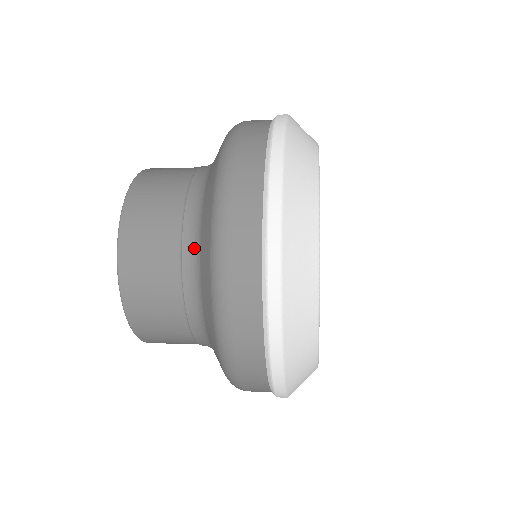
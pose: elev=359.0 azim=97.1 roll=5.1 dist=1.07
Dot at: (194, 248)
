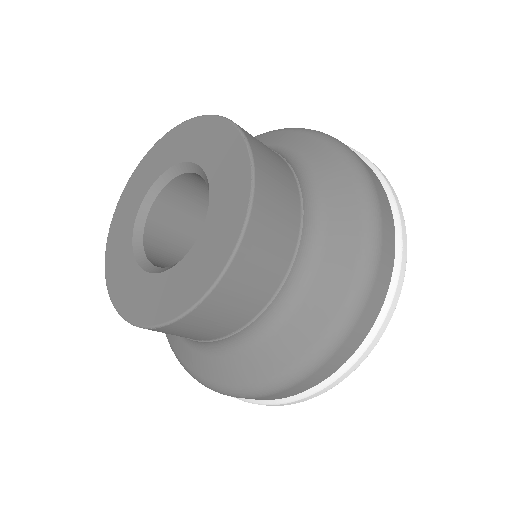
Dot at: (293, 293)
